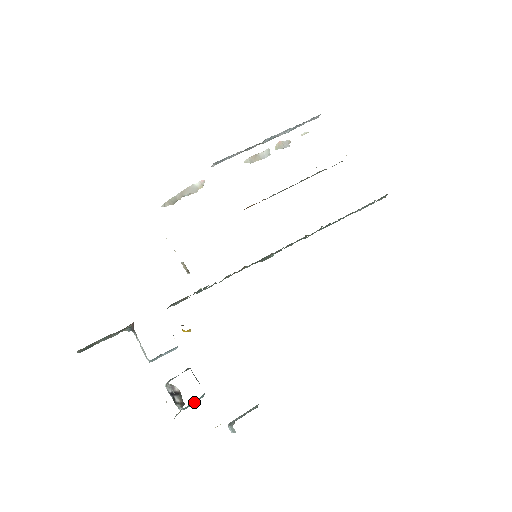
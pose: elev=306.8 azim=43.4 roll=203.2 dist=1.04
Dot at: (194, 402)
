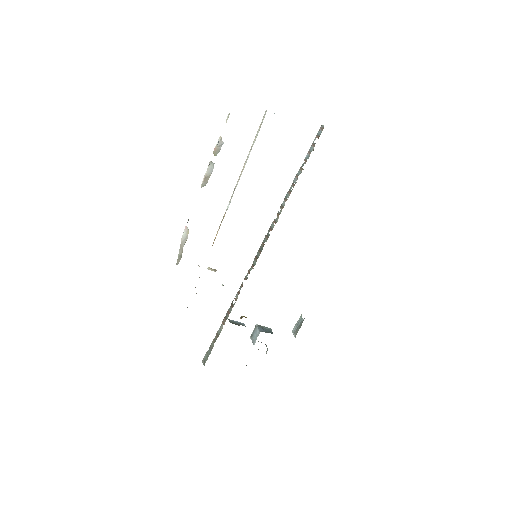
Dot at: occluded
